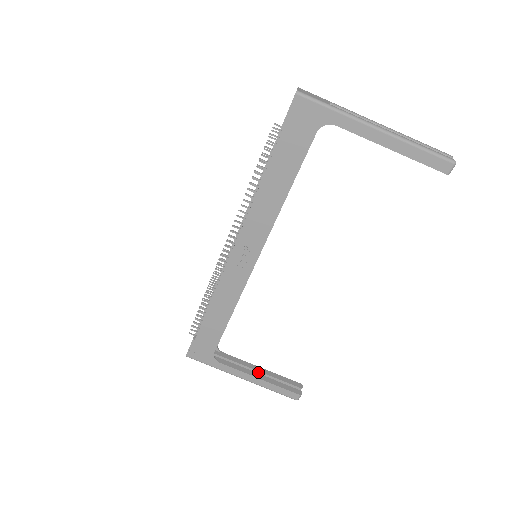
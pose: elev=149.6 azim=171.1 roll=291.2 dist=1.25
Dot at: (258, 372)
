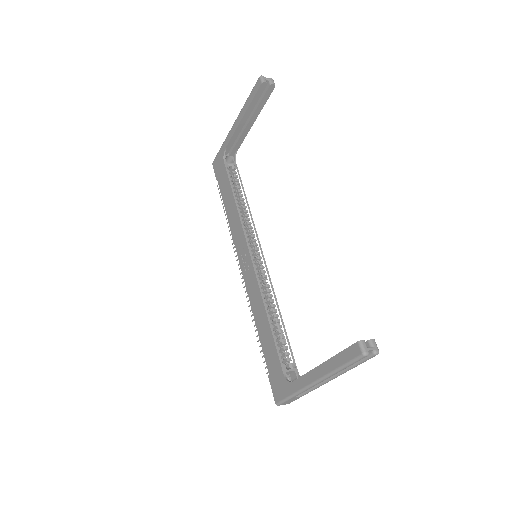
Dot at: occluded
